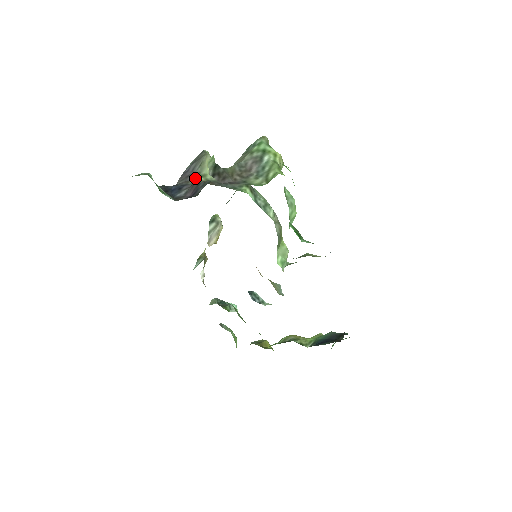
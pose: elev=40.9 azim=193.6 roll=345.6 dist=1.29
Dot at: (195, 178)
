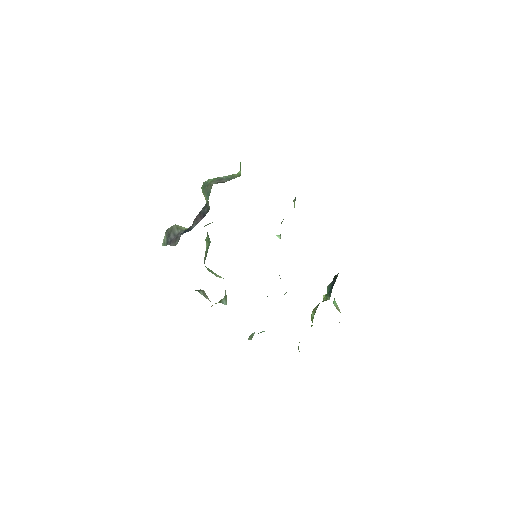
Dot at: occluded
